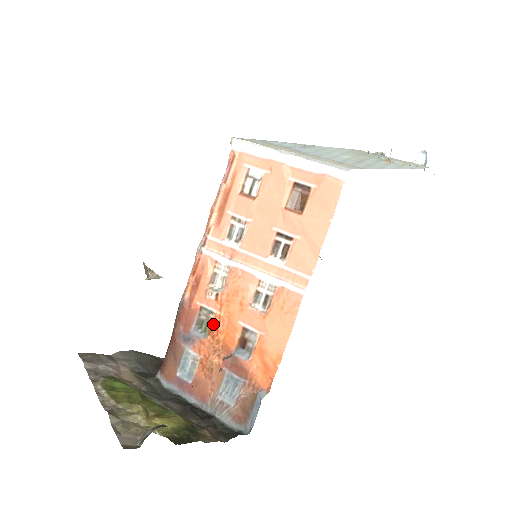
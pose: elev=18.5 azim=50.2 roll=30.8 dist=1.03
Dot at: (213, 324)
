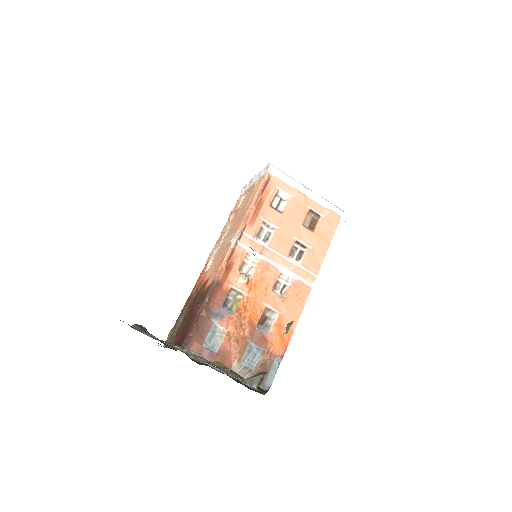
Dot at: (242, 303)
